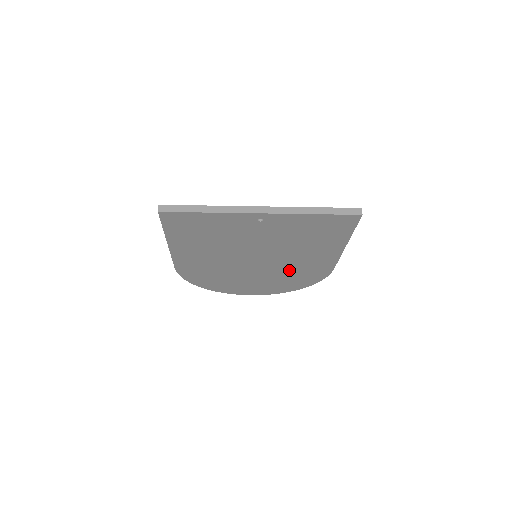
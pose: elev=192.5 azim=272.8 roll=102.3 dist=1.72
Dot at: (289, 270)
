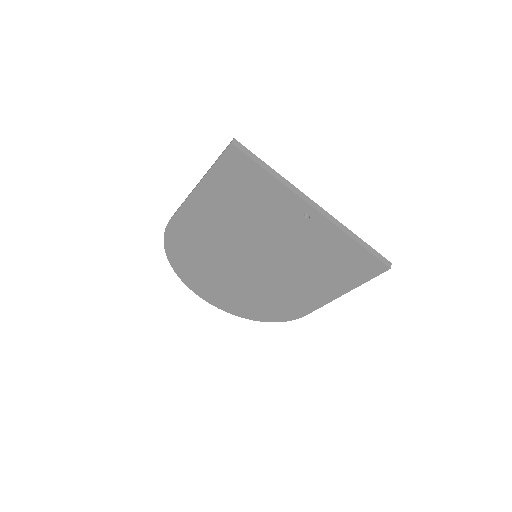
Dot at: (269, 291)
